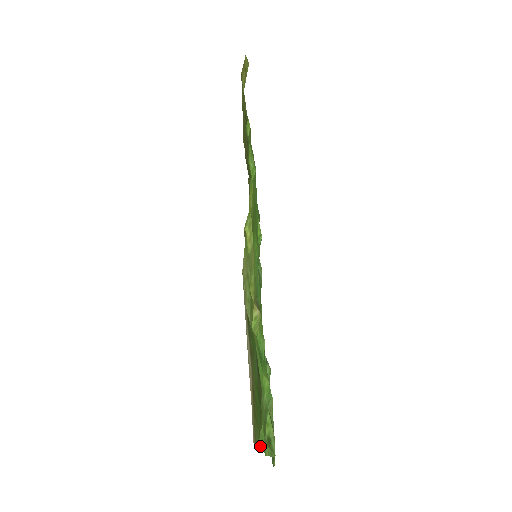
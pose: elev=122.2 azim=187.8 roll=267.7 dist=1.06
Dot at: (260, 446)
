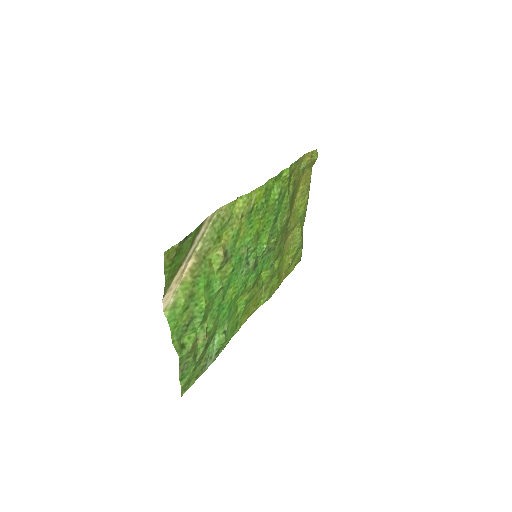
Dot at: (169, 319)
